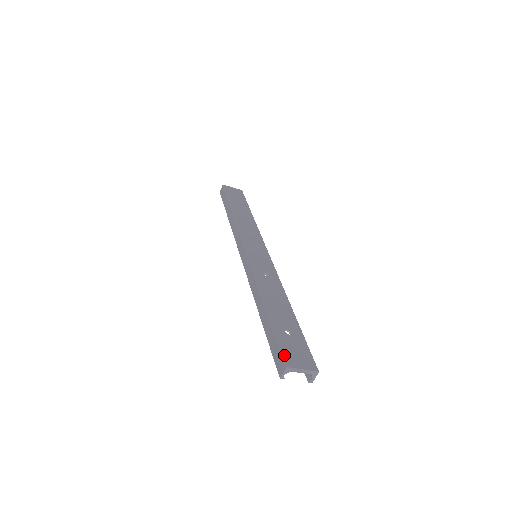
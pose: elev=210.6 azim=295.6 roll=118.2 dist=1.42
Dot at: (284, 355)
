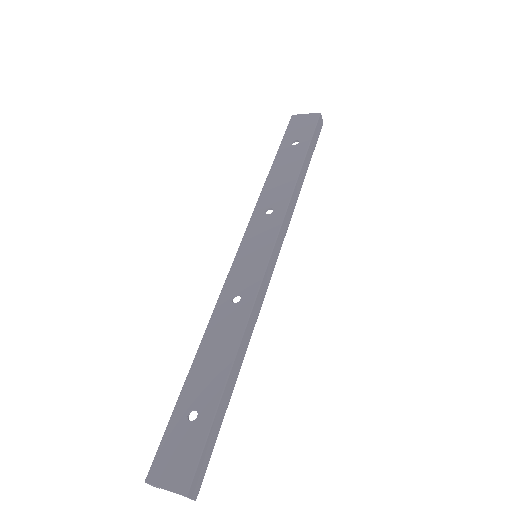
Dot at: (155, 460)
